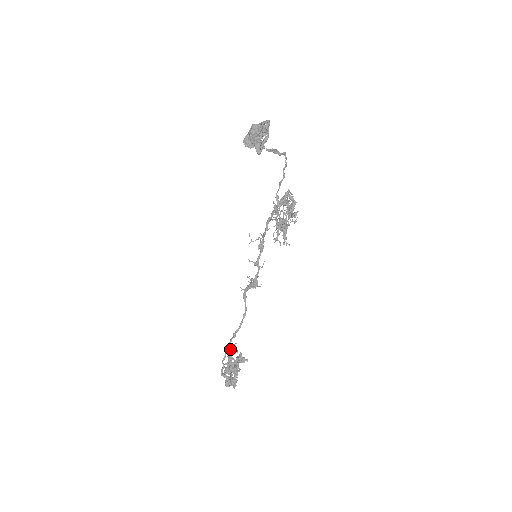
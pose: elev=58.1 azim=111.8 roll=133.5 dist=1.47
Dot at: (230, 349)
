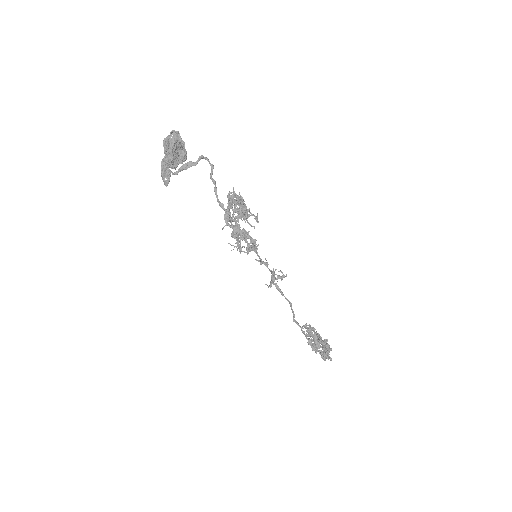
Dot at: occluded
